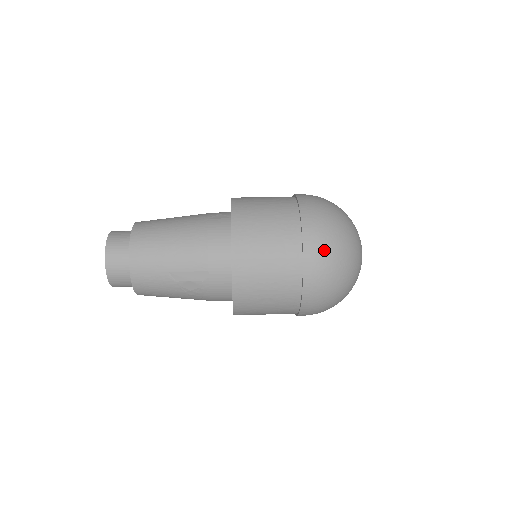
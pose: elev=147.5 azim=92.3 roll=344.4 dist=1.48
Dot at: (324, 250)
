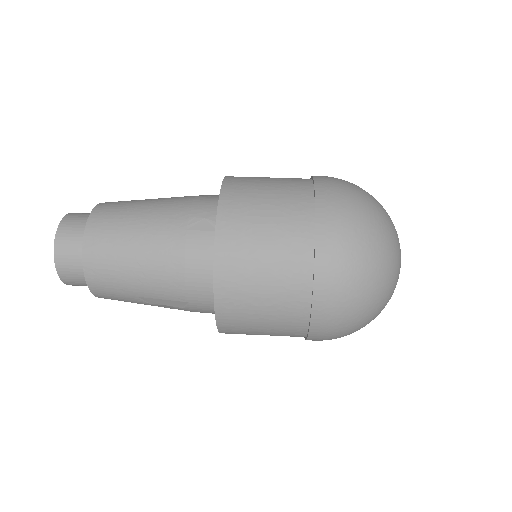
Dot at: (341, 306)
